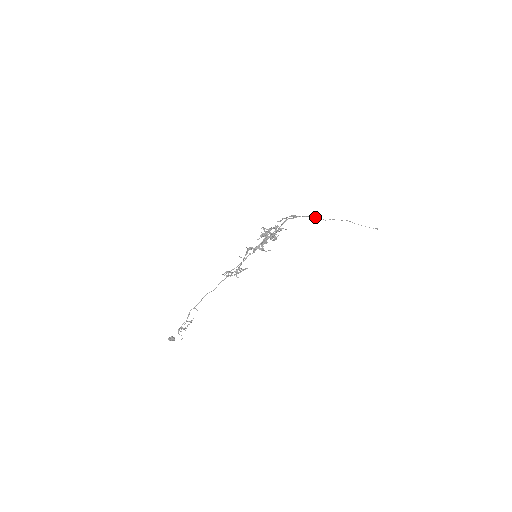
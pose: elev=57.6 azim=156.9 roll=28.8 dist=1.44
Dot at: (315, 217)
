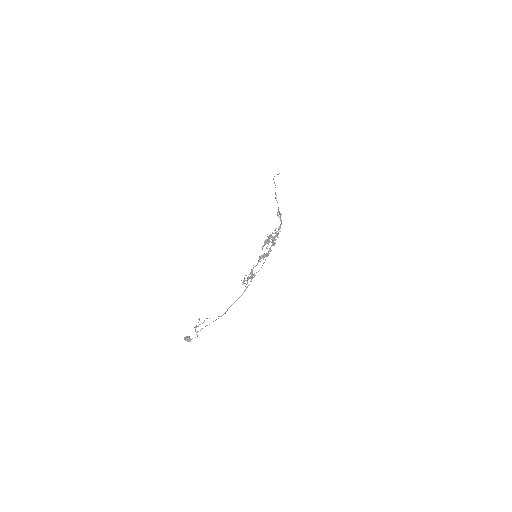
Dot at: (276, 198)
